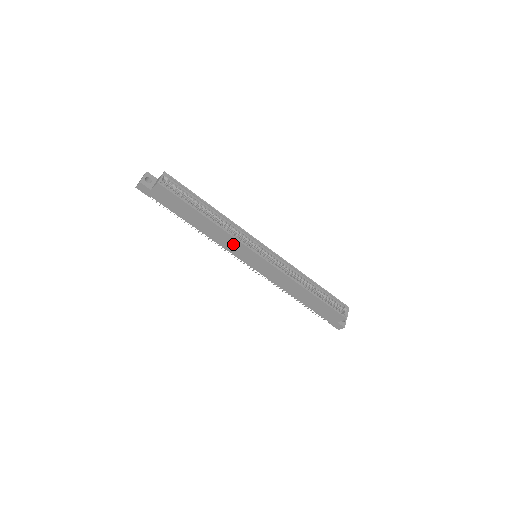
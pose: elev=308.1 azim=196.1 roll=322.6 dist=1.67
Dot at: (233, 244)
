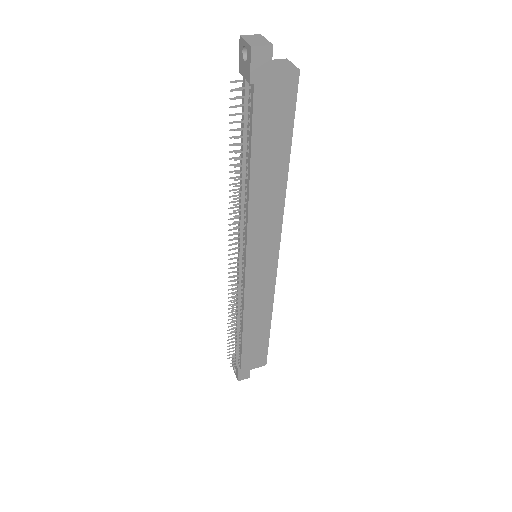
Dot at: (268, 227)
